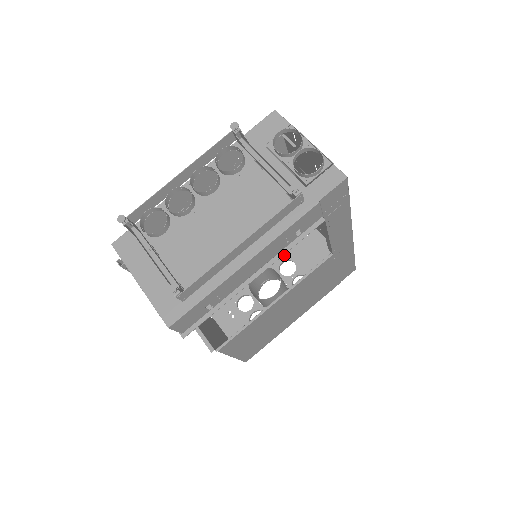
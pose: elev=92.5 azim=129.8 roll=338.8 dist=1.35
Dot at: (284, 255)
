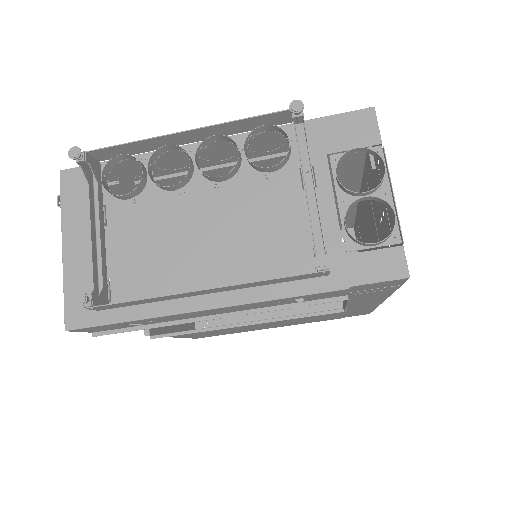
Dot at: occluded
